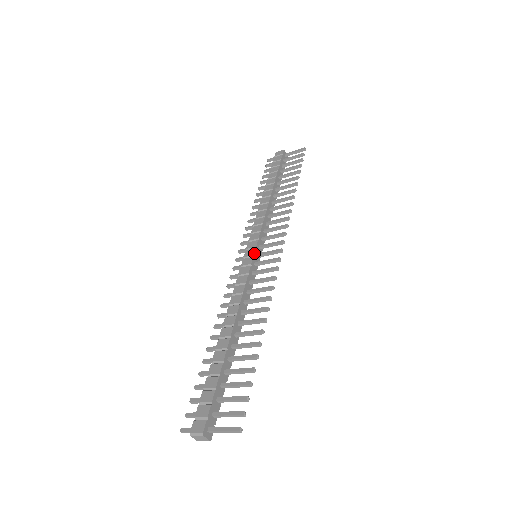
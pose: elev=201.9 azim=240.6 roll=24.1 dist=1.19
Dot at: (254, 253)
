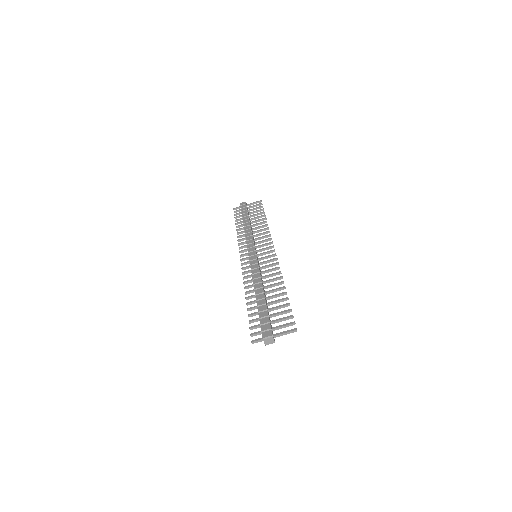
Dot at: (256, 253)
